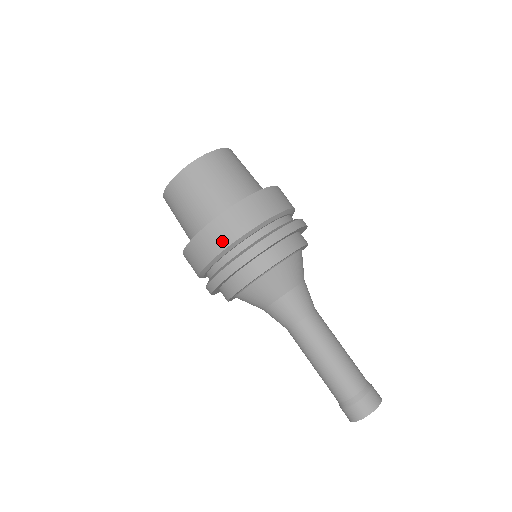
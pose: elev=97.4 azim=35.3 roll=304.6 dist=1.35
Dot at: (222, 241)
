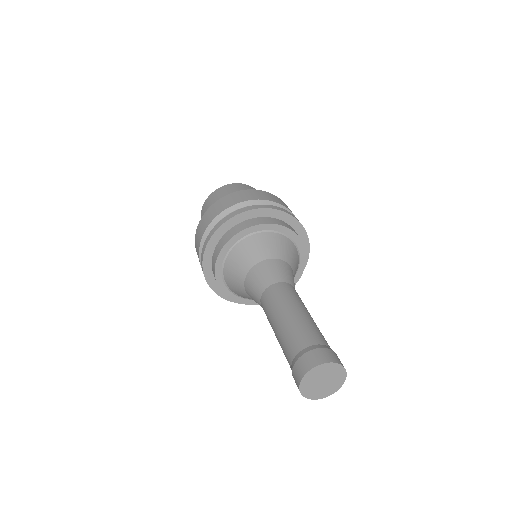
Dot at: (215, 213)
